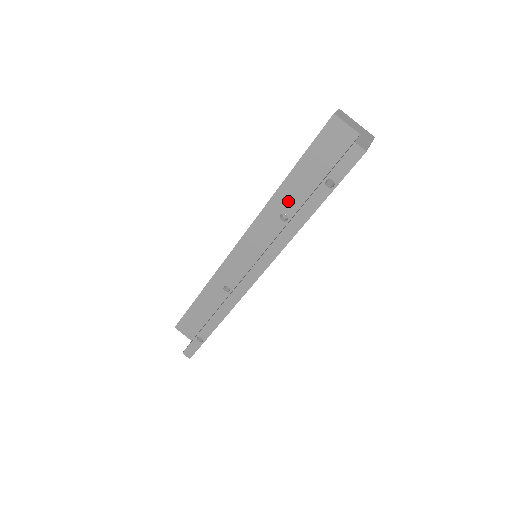
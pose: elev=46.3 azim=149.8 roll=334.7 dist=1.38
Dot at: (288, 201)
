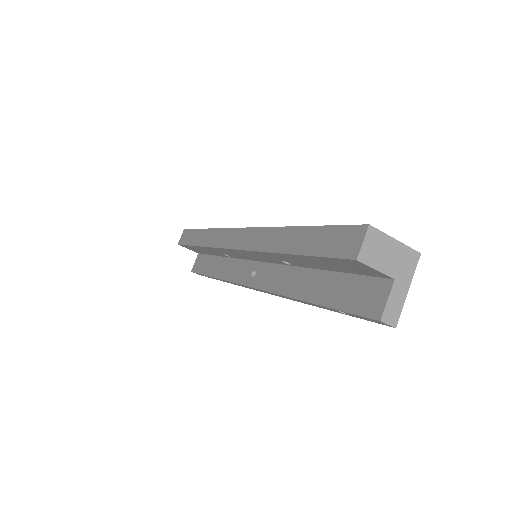
Dot at: (291, 261)
